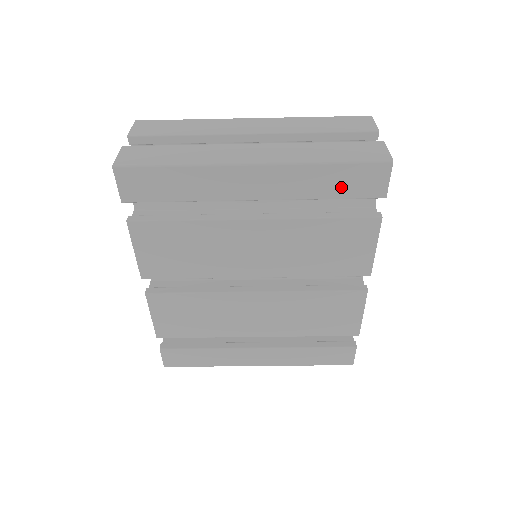
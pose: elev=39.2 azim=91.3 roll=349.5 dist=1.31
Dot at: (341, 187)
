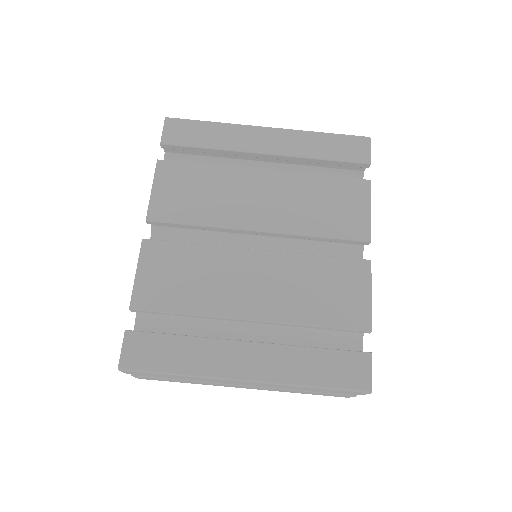
Dot at: (334, 151)
